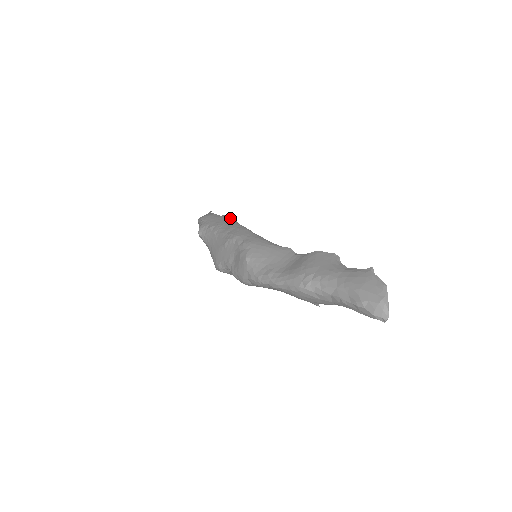
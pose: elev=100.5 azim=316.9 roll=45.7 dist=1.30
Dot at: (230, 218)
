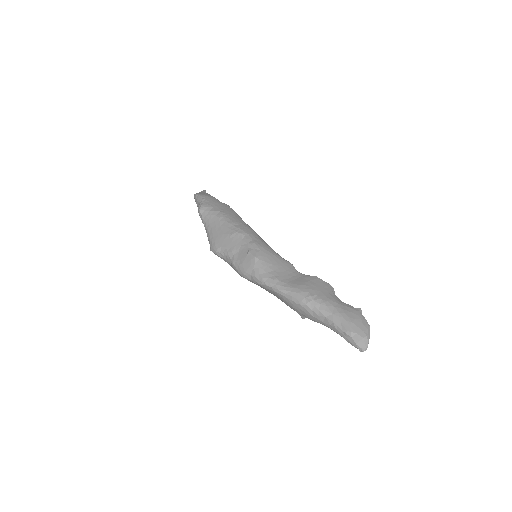
Dot at: (233, 210)
